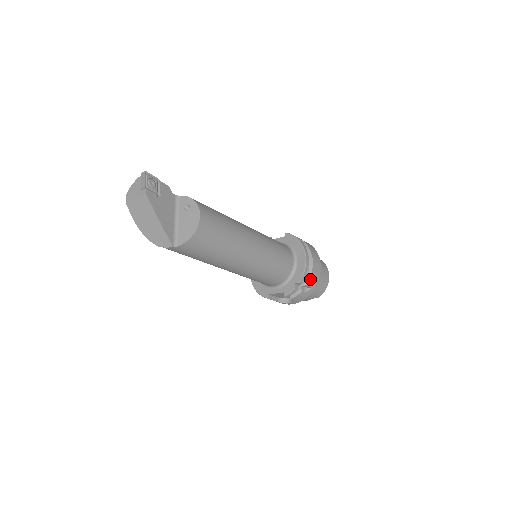
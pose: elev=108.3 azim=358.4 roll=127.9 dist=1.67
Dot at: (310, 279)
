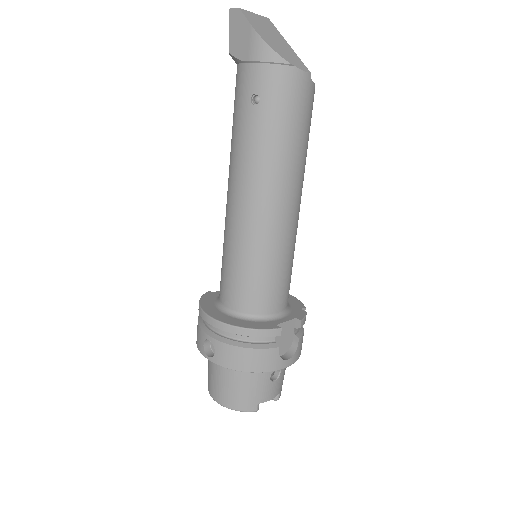
Dot at: occluded
